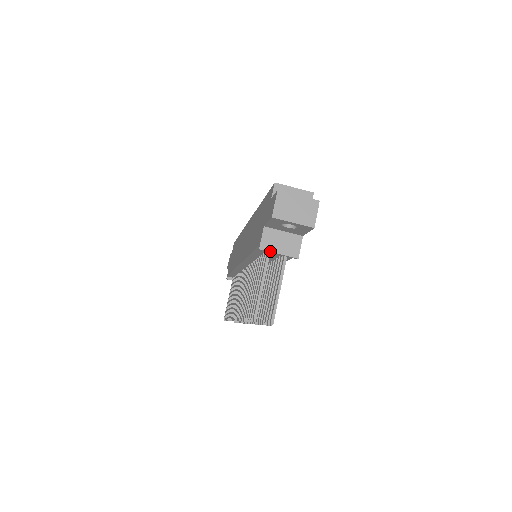
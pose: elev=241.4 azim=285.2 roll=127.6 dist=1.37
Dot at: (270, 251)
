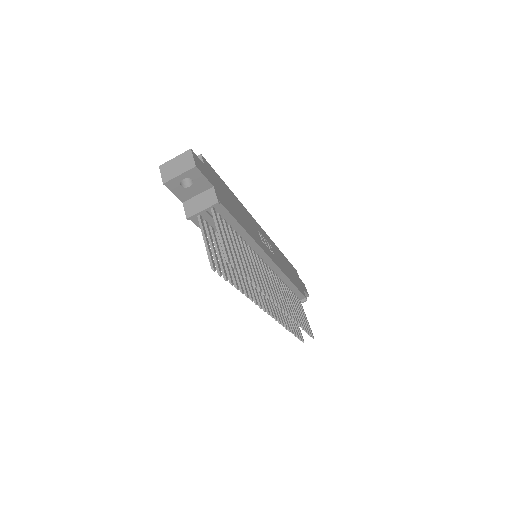
Dot at: (195, 214)
